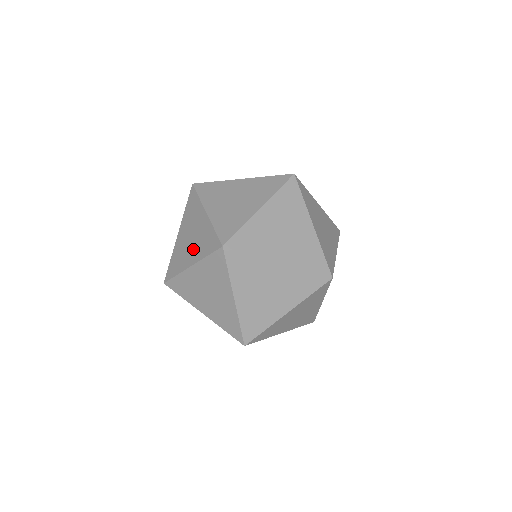
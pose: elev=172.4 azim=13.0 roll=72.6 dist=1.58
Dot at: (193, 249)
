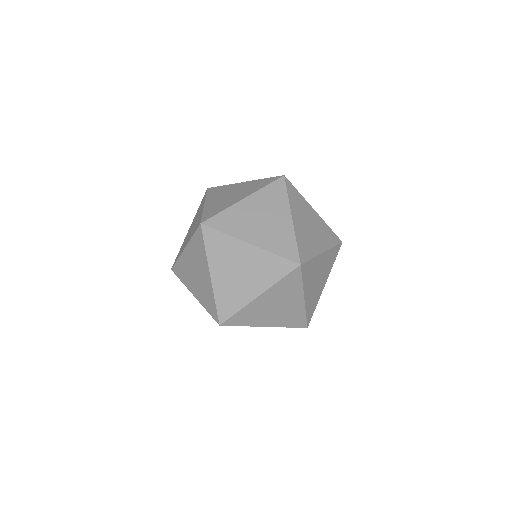
Dot at: (197, 287)
